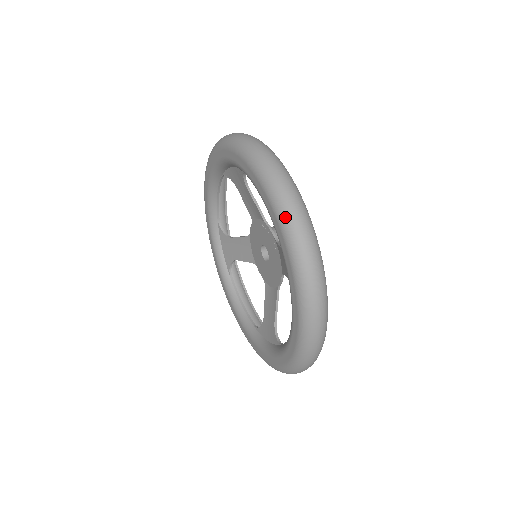
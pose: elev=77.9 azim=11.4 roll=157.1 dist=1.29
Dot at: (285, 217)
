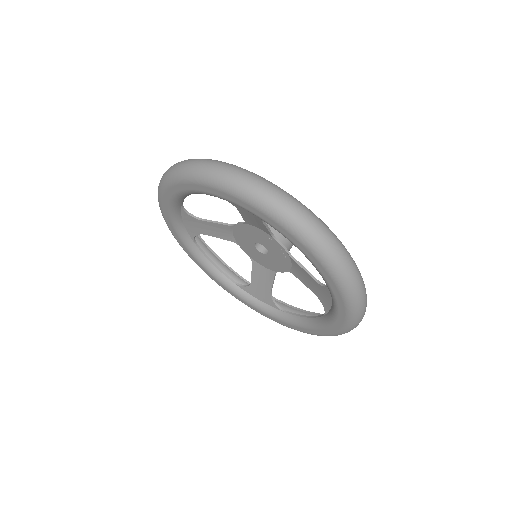
Dot at: (351, 293)
